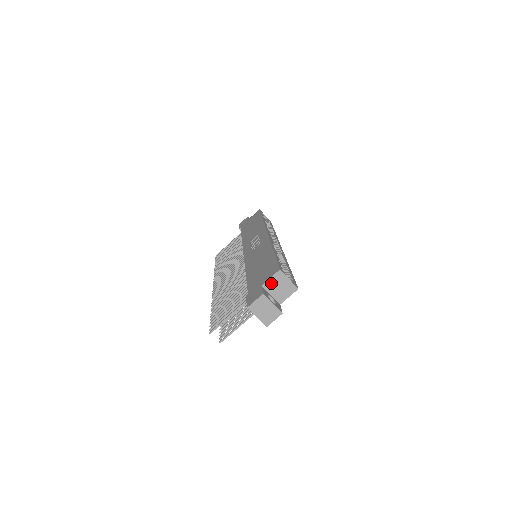
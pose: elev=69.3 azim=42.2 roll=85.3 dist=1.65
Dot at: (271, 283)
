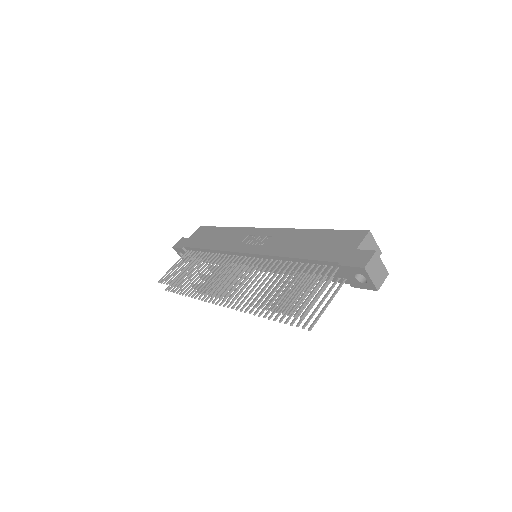
Dot at: (363, 246)
